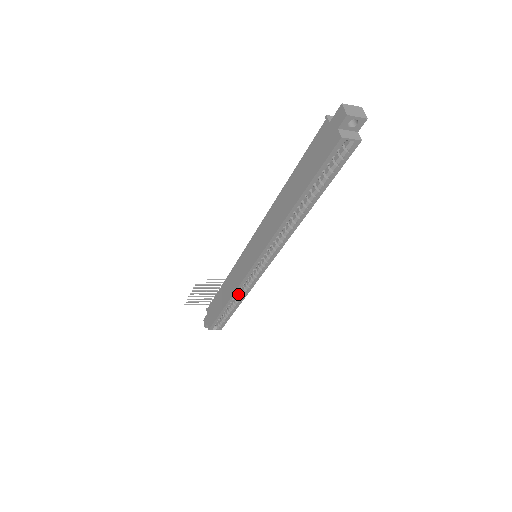
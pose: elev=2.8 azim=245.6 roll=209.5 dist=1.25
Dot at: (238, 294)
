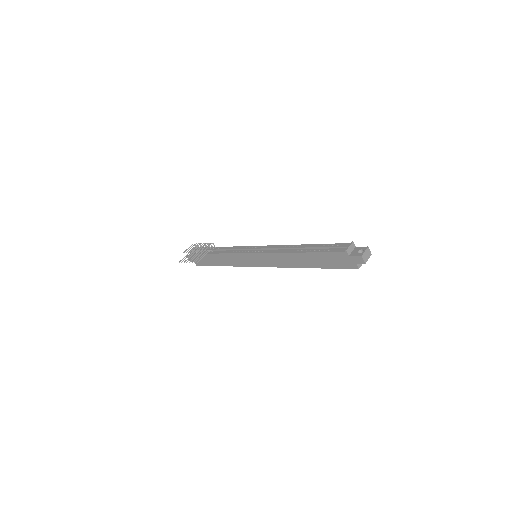
Dot at: occluded
